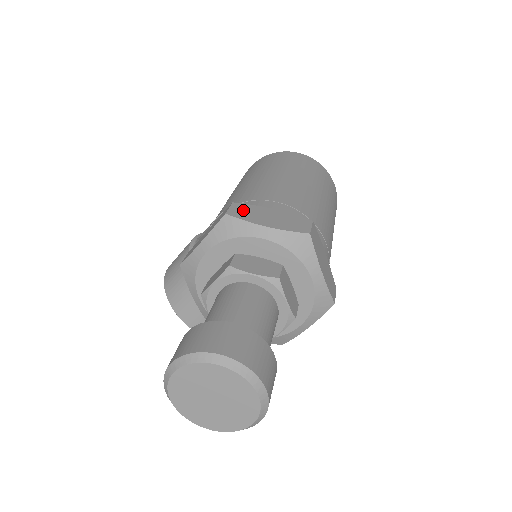
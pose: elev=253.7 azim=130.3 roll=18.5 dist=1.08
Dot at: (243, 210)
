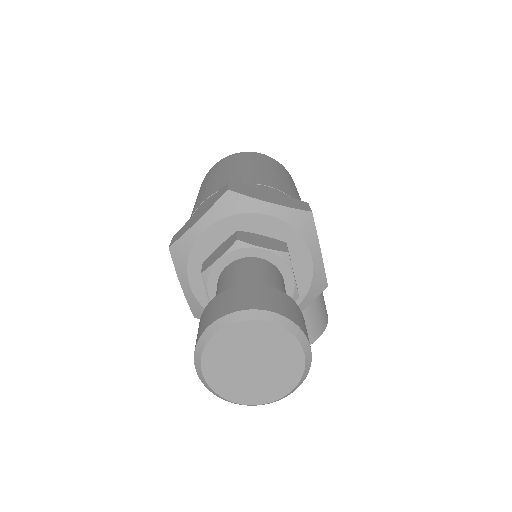
Dot at: (180, 232)
